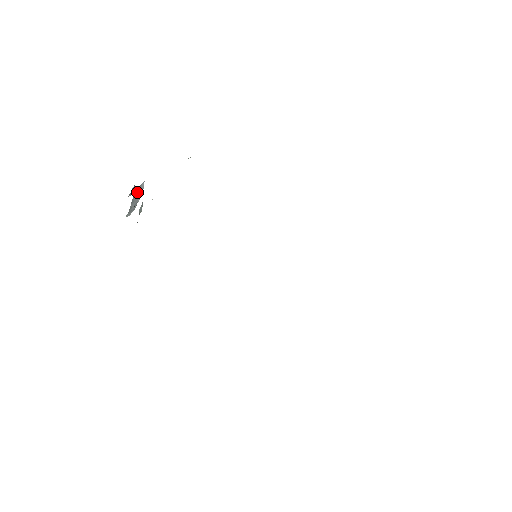
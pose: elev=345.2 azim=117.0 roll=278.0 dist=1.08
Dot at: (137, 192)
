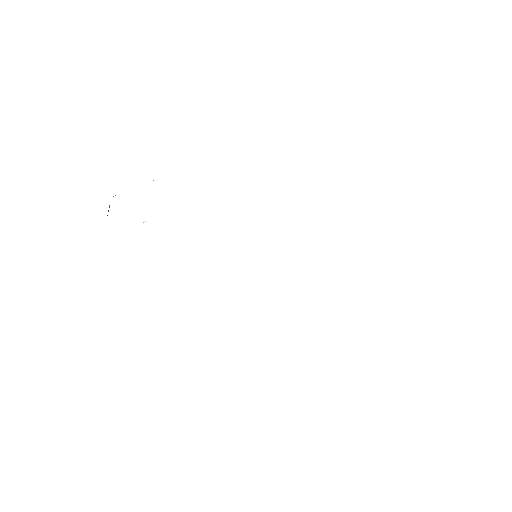
Dot at: occluded
